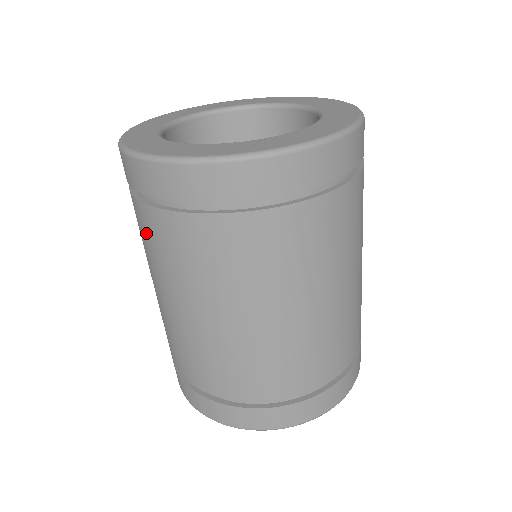
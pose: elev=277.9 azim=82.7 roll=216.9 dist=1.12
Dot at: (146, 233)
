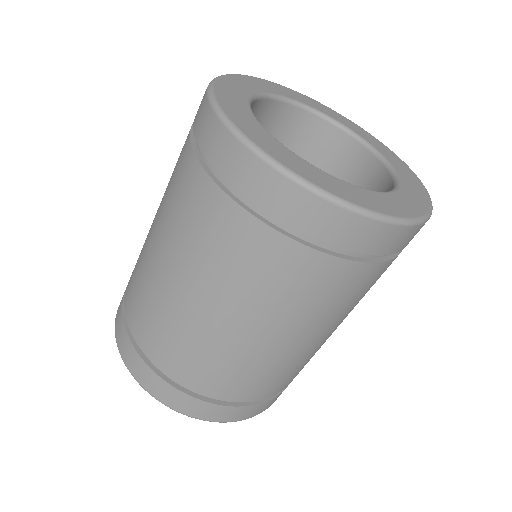
Dot at: (177, 173)
